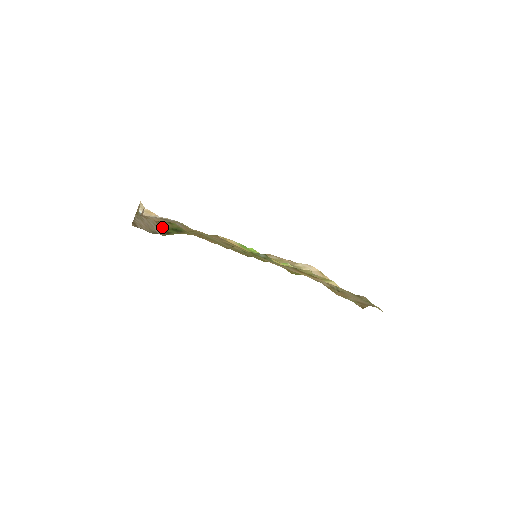
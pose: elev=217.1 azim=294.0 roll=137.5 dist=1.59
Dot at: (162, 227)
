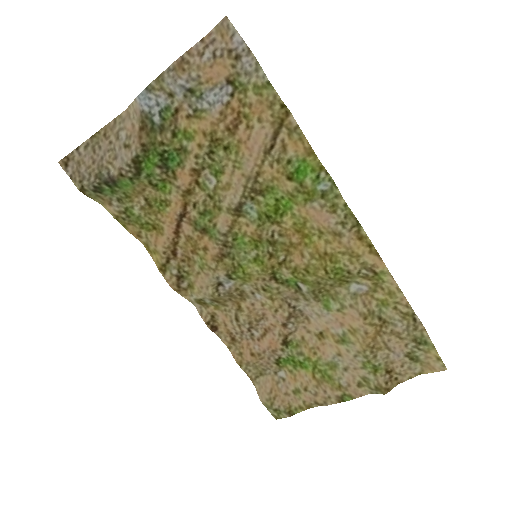
Dot at: (146, 146)
